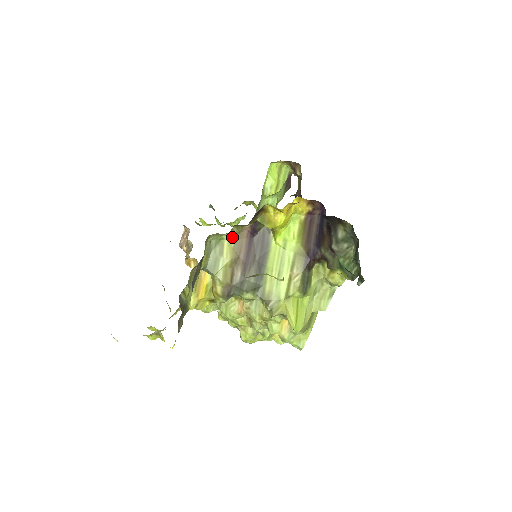
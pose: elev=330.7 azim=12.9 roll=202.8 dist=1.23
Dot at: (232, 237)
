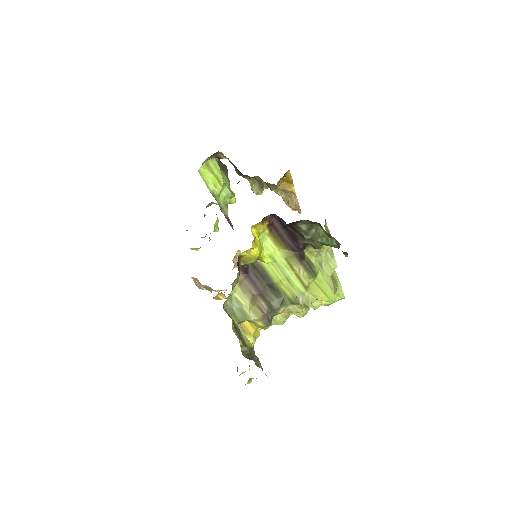
Dot at: (236, 288)
